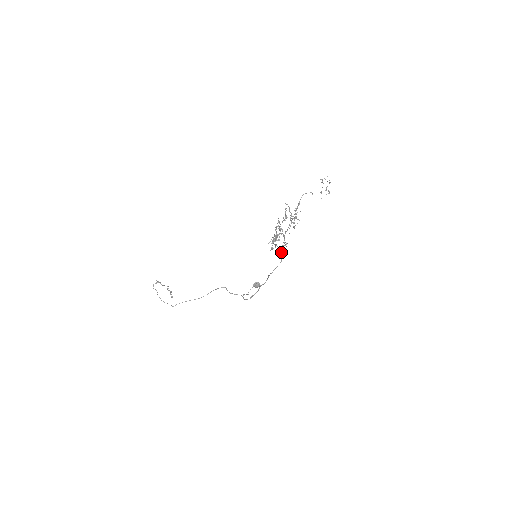
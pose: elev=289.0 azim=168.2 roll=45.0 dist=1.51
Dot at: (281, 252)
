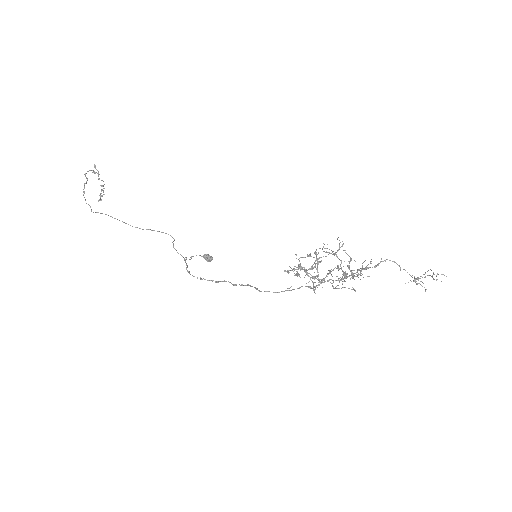
Dot at: (299, 288)
